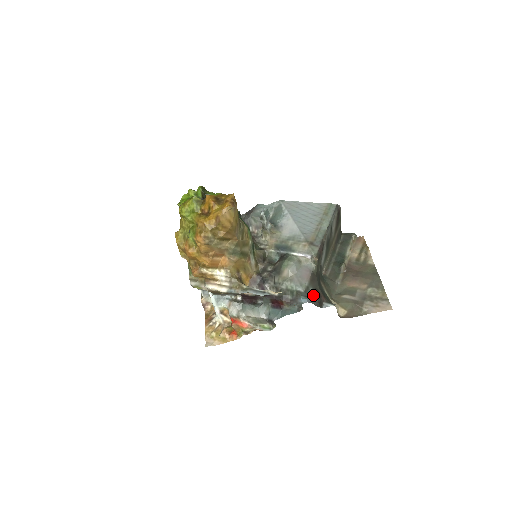
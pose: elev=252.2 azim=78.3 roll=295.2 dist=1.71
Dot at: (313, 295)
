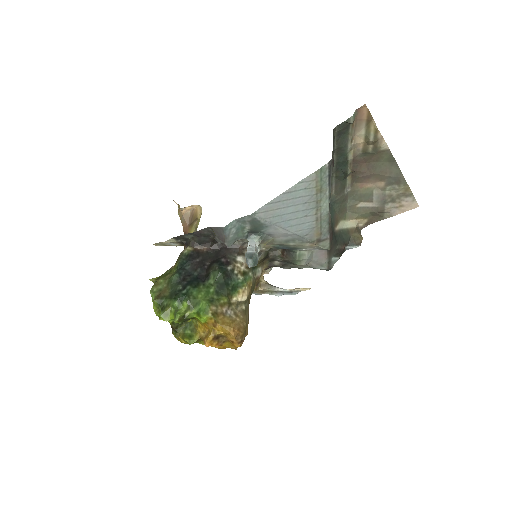
Dot at: occluded
